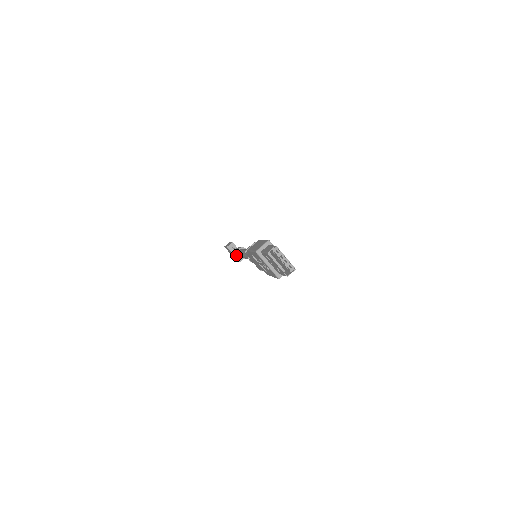
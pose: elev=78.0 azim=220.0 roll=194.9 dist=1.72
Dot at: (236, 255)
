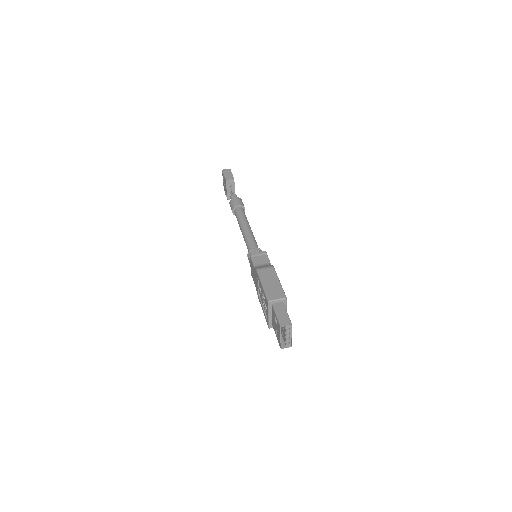
Dot at: (232, 208)
